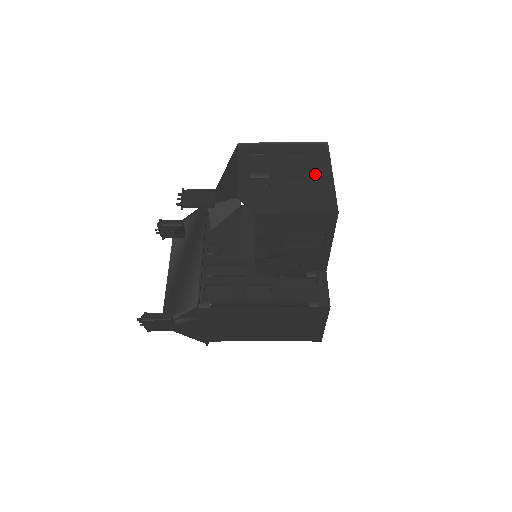
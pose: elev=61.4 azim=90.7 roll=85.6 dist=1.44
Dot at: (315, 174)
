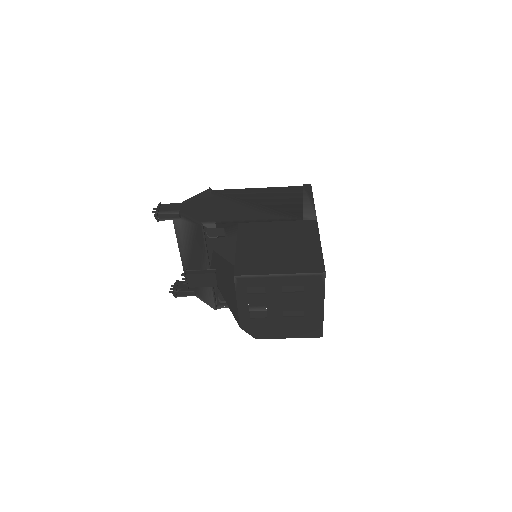
Dot at: (308, 307)
